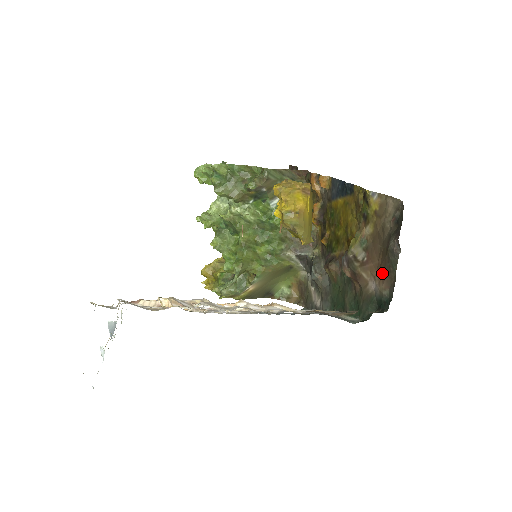
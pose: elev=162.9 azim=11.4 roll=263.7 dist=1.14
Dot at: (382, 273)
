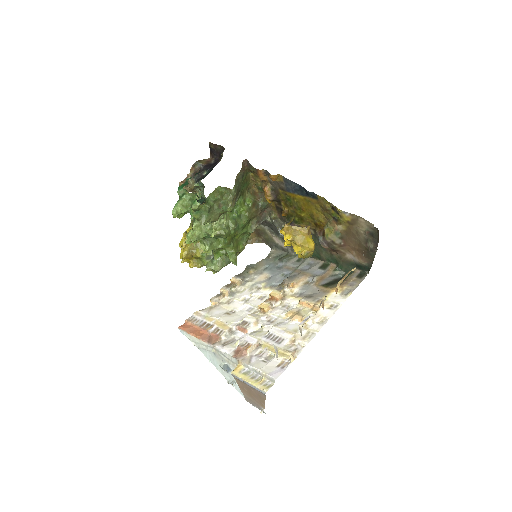
Dot at: (360, 254)
